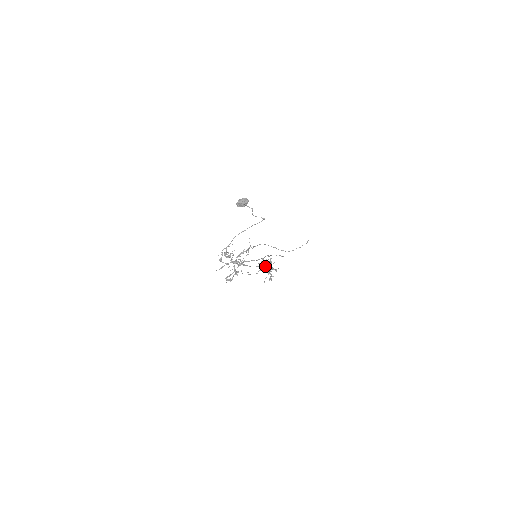
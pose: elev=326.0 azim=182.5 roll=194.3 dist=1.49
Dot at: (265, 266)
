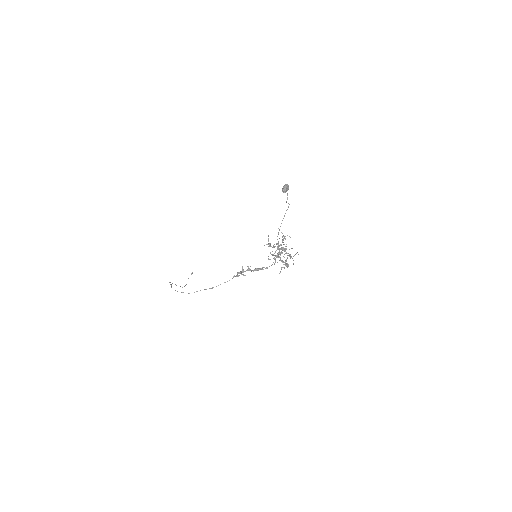
Dot at: occluded
